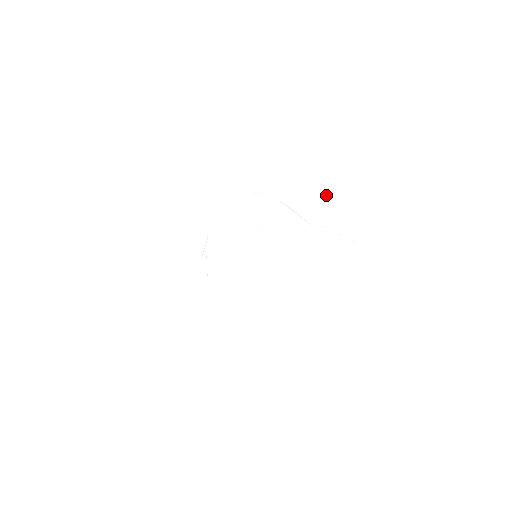
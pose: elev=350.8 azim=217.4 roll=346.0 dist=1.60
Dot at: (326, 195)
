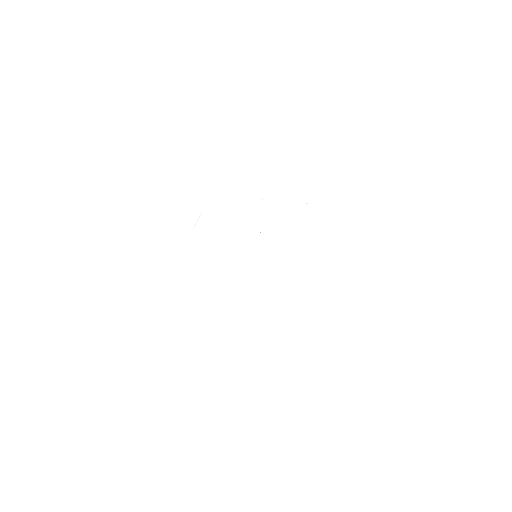
Dot at: (340, 213)
